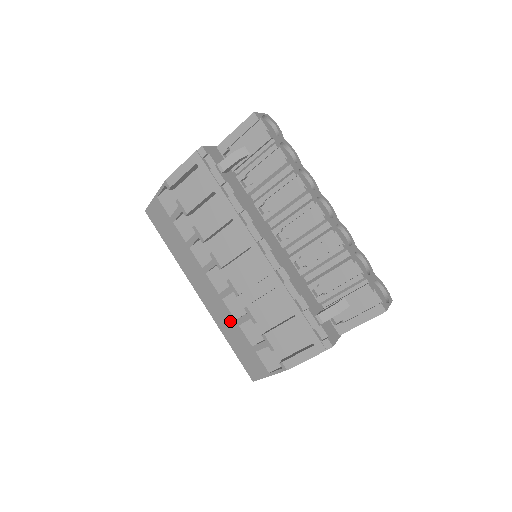
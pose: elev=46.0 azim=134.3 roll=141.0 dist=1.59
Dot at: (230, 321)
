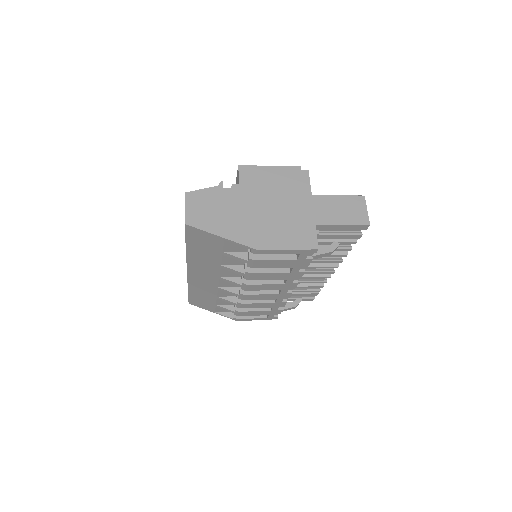
Dot at: (209, 293)
